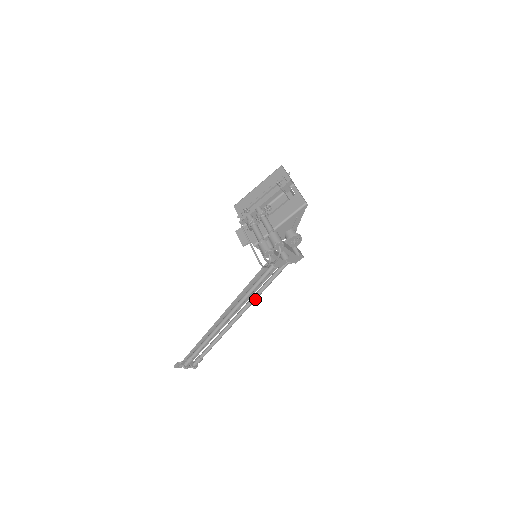
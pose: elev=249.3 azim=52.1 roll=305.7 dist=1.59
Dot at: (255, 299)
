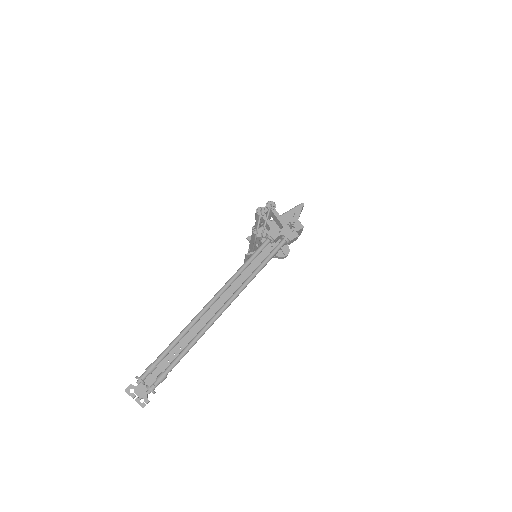
Dot at: (246, 282)
